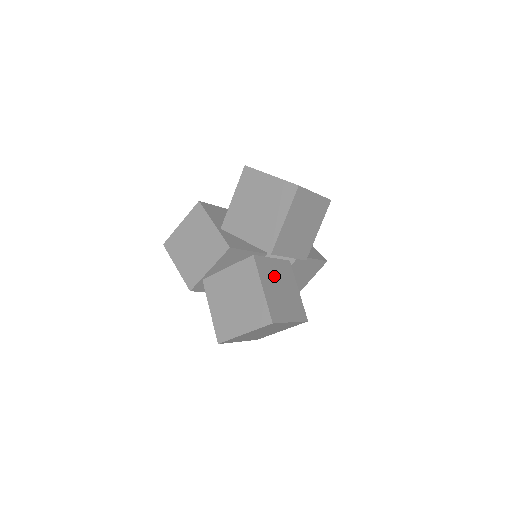
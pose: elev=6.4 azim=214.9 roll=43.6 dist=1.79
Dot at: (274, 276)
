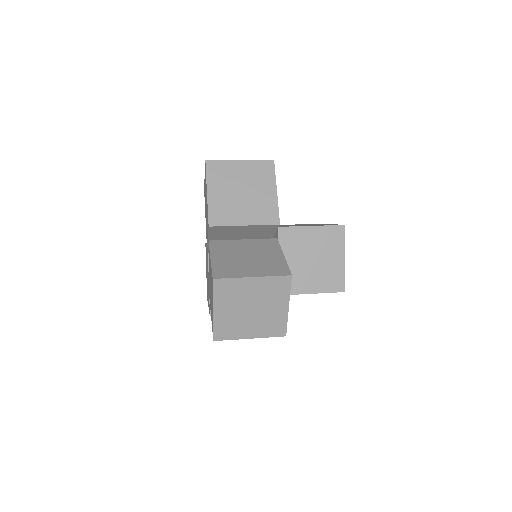
Dot at: (238, 250)
